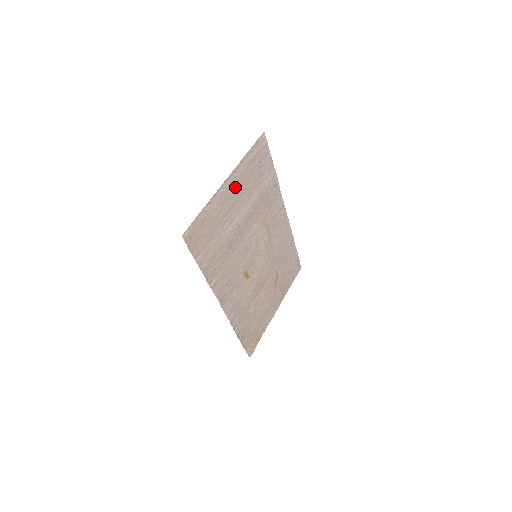
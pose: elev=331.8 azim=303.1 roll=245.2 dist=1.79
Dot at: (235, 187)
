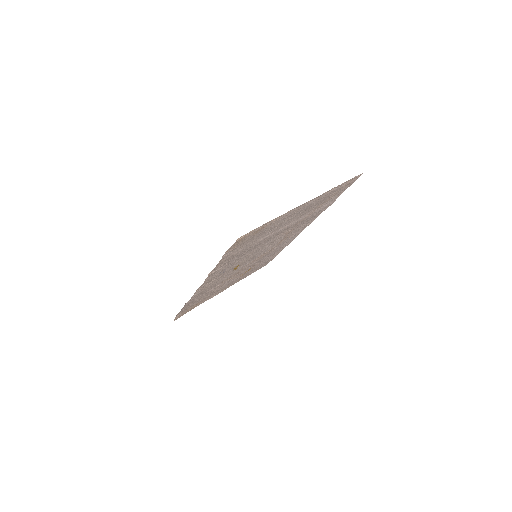
Dot at: (305, 208)
